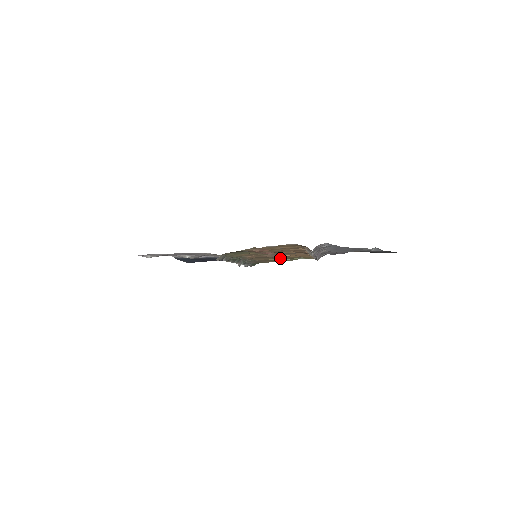
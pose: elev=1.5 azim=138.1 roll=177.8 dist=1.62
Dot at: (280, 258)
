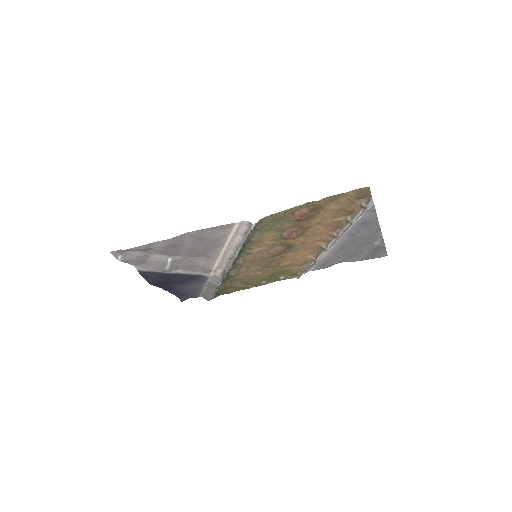
Dot at: (268, 269)
